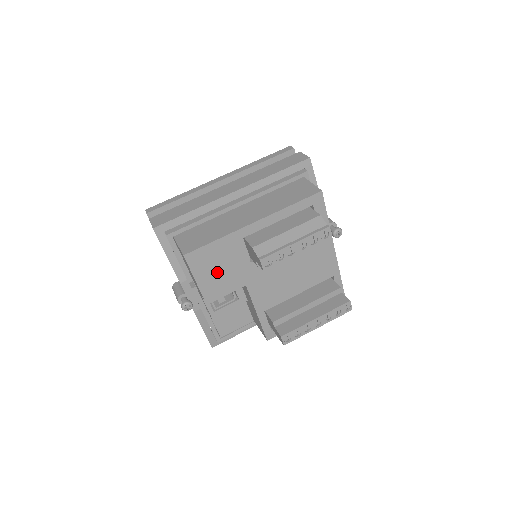
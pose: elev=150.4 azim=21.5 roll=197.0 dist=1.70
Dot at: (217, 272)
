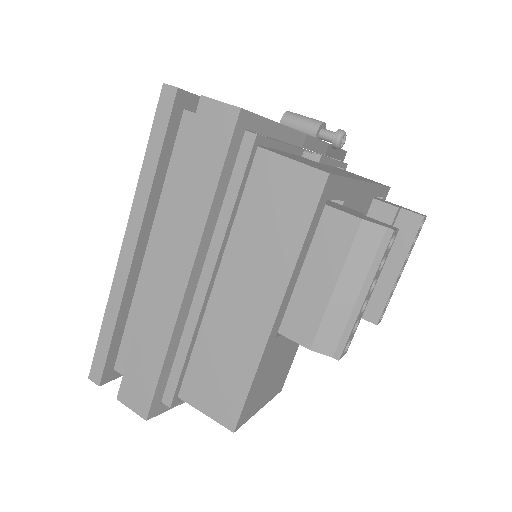
Dot at: (272, 377)
